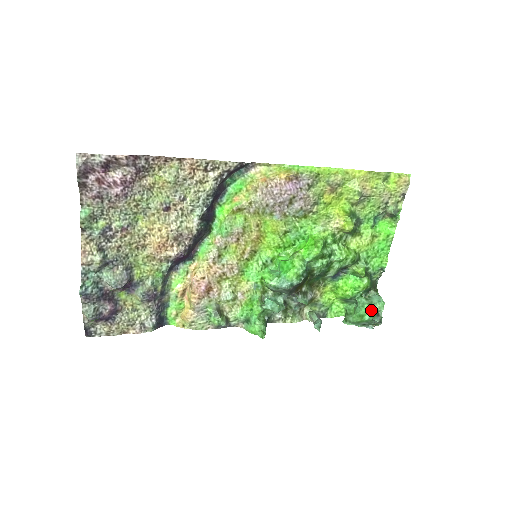
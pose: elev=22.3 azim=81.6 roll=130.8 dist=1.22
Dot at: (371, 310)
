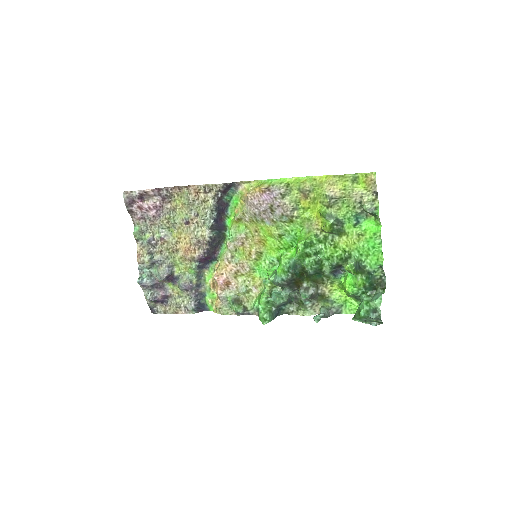
Dot at: (365, 306)
